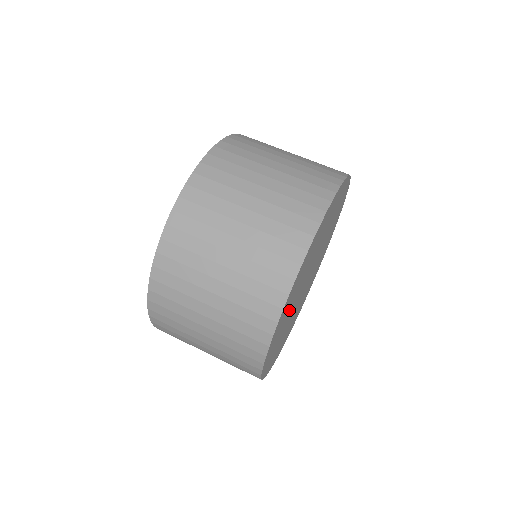
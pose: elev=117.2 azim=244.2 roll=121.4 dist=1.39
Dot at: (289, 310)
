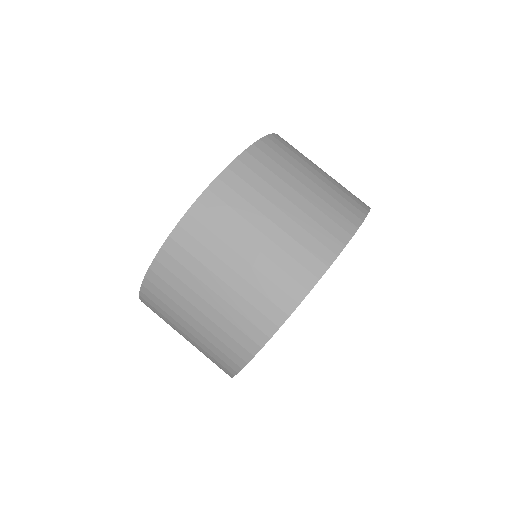
Dot at: occluded
